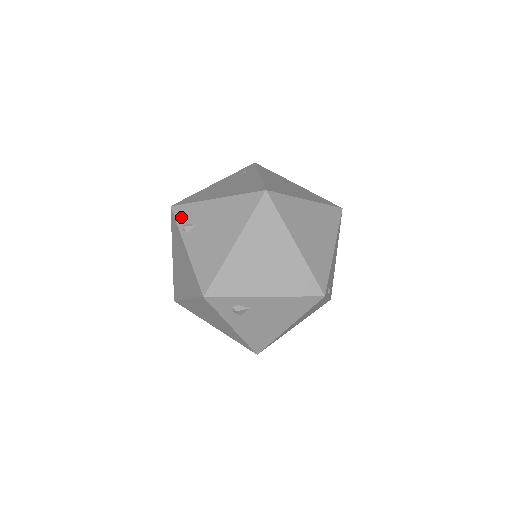
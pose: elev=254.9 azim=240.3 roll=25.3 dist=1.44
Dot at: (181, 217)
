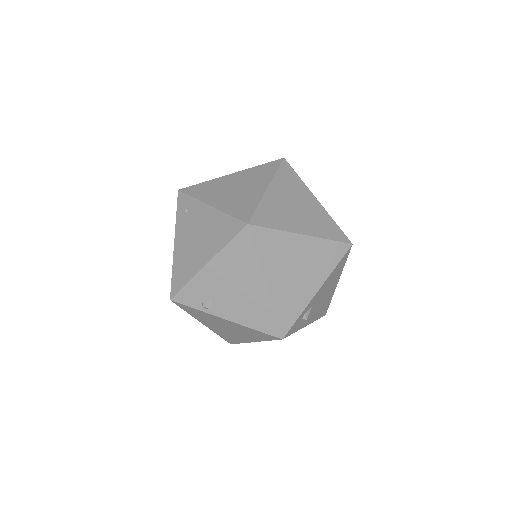
Dot at: (191, 301)
